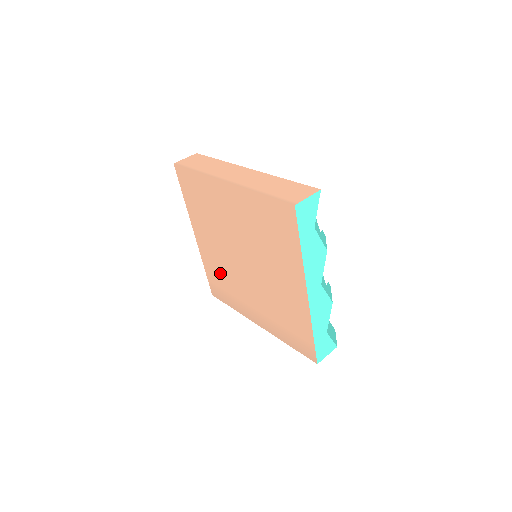
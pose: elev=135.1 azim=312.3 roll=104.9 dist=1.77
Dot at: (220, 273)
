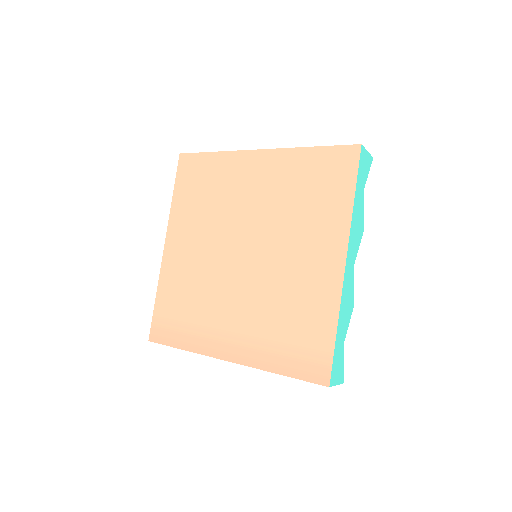
Dot at: (186, 291)
